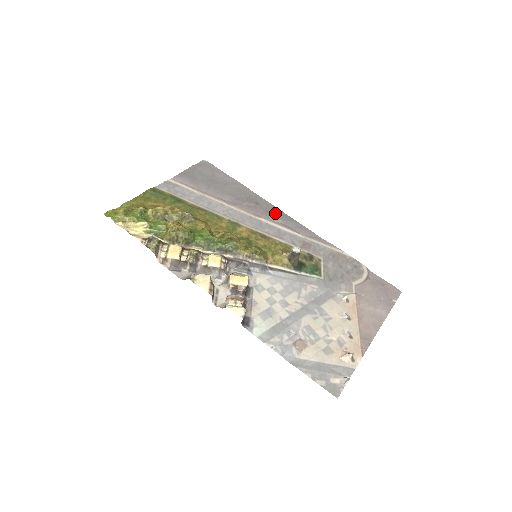
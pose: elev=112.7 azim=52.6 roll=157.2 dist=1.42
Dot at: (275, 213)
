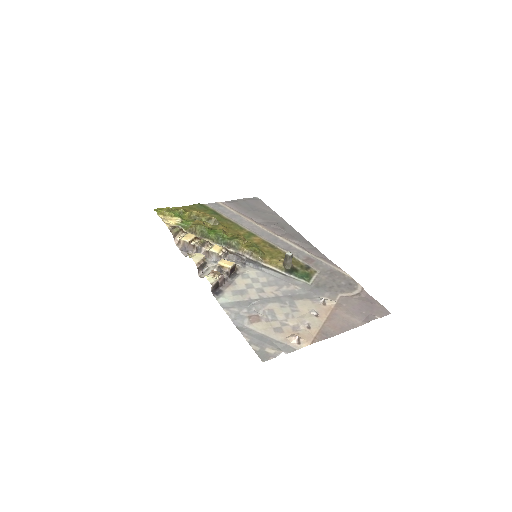
Dot at: (295, 236)
